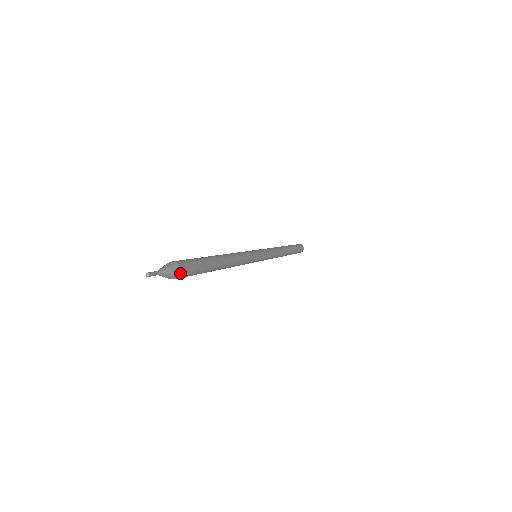
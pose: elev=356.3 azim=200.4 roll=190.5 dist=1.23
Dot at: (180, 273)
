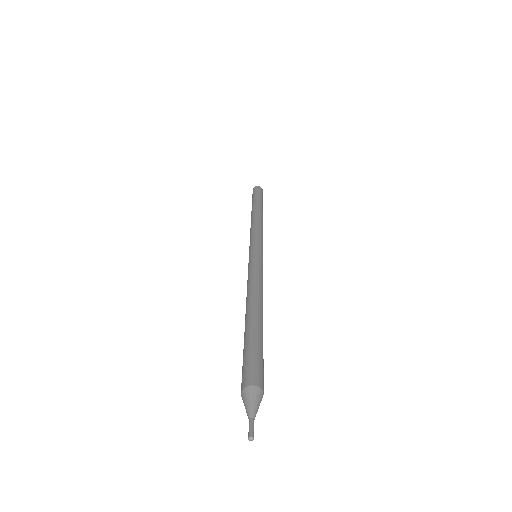
Dot at: occluded
